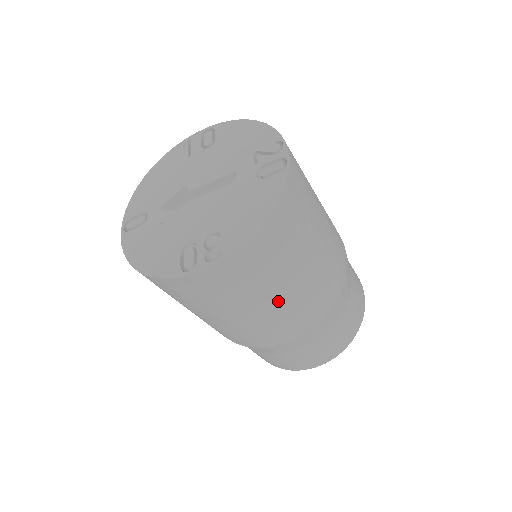
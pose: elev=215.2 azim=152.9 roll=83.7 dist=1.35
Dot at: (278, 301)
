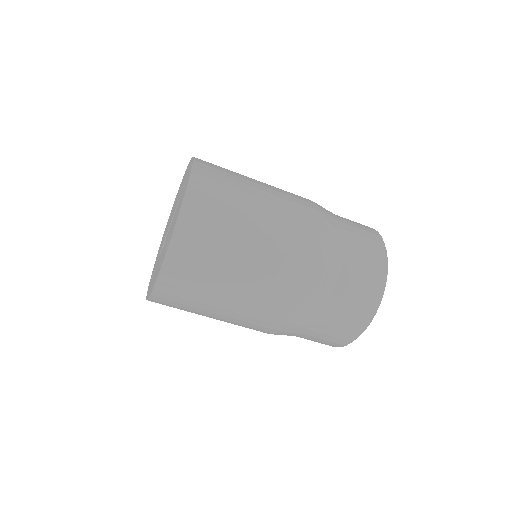
Dot at: (250, 257)
